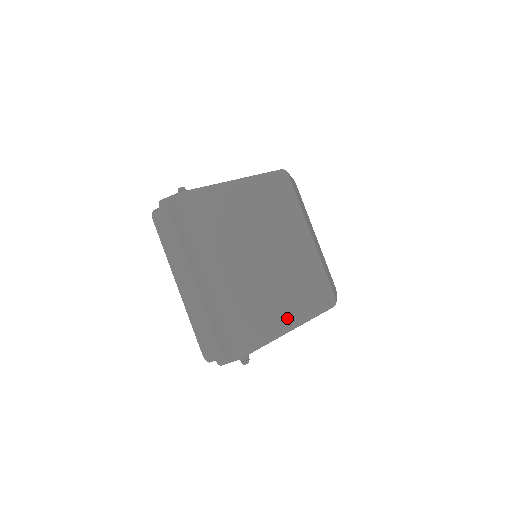
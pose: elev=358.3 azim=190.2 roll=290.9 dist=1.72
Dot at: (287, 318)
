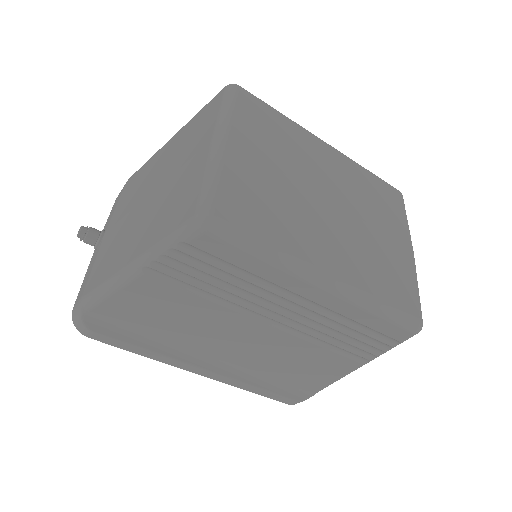
Dot at: (356, 358)
